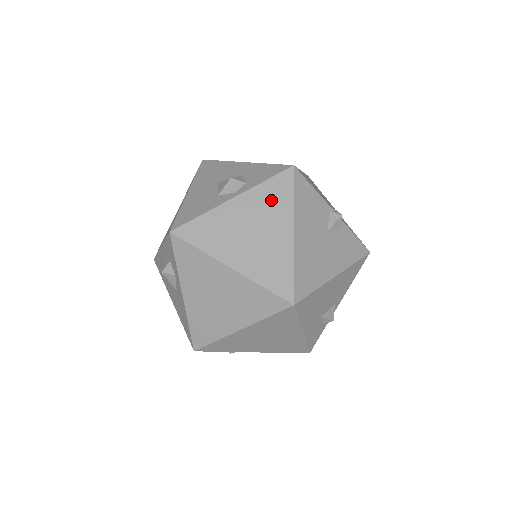
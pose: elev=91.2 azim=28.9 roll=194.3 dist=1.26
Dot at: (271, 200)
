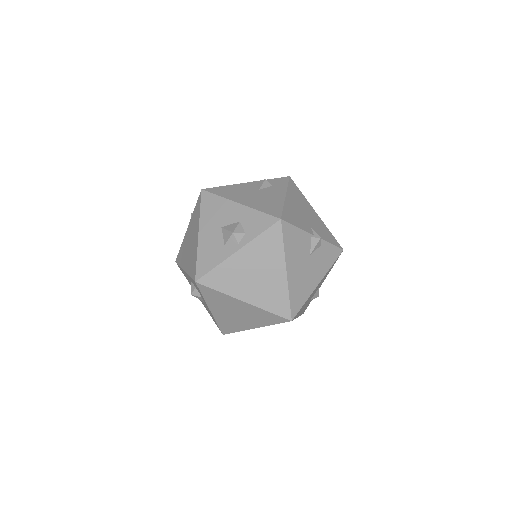
Dot at: (267, 249)
